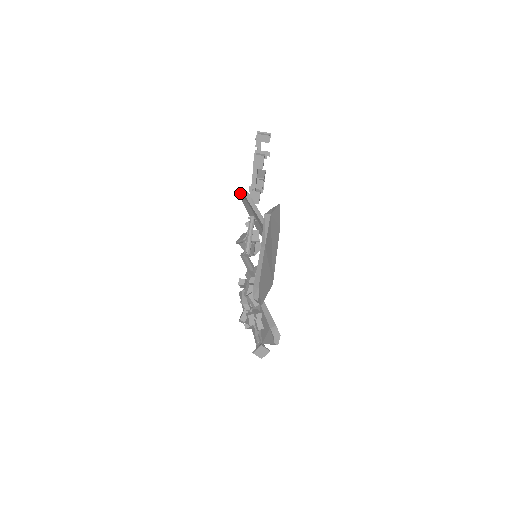
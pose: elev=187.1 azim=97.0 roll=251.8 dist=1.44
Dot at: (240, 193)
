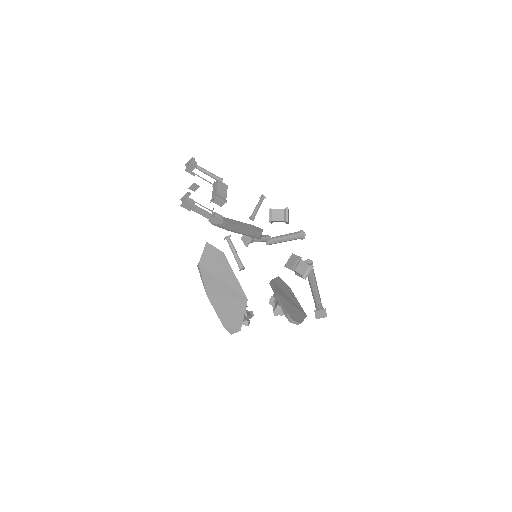
Dot at: occluded
